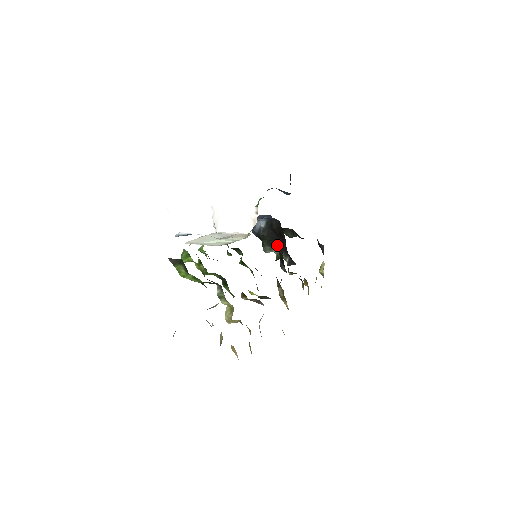
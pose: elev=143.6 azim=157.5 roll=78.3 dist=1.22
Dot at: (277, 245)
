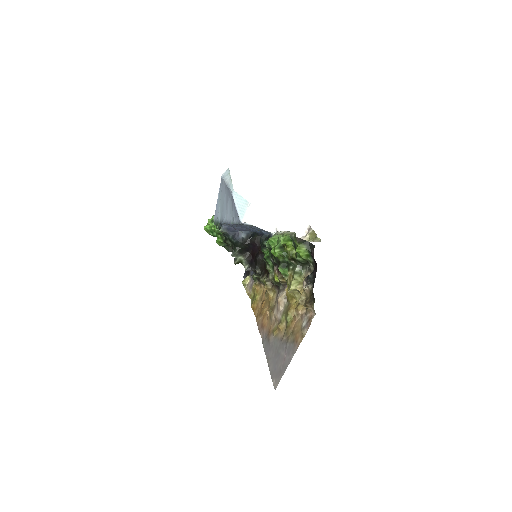
Dot at: (244, 254)
